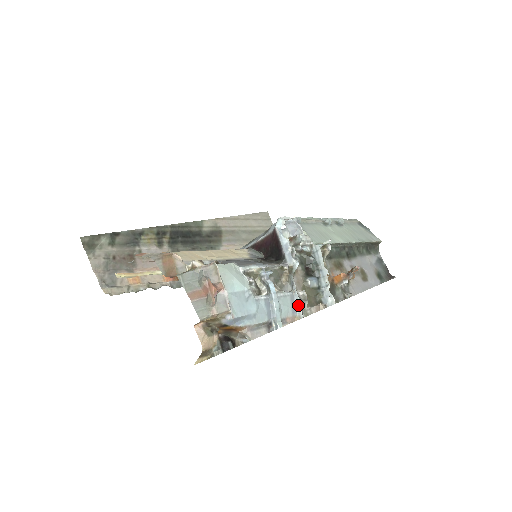
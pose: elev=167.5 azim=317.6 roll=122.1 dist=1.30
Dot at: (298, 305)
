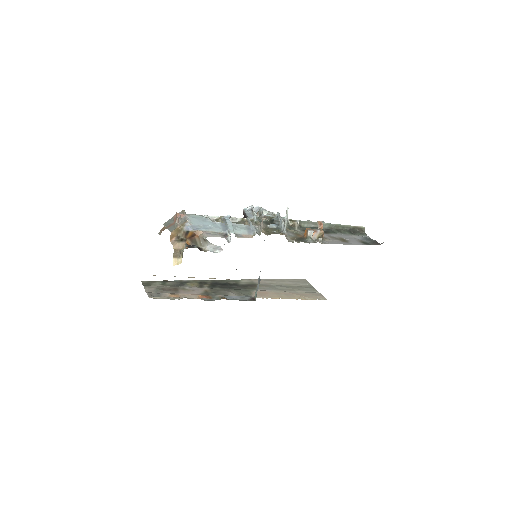
Dot at: (253, 230)
